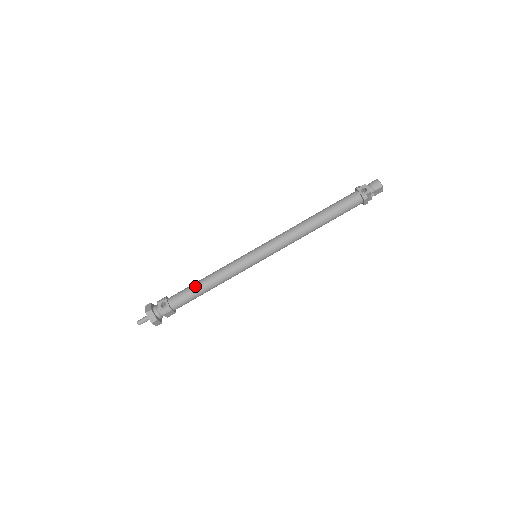
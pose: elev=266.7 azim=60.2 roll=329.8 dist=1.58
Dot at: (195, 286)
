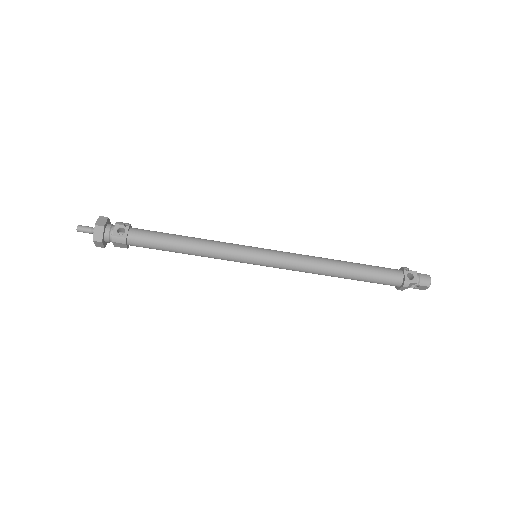
Dot at: (170, 238)
